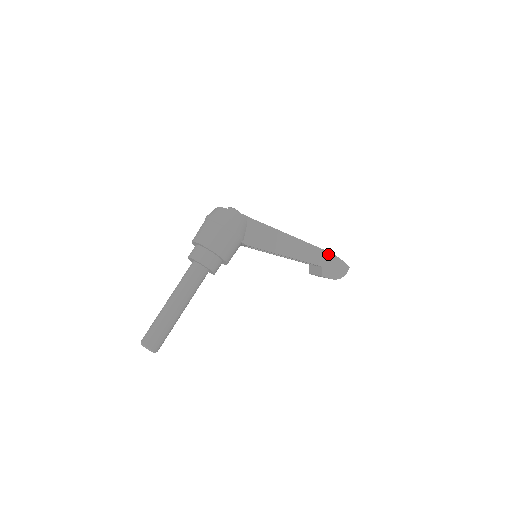
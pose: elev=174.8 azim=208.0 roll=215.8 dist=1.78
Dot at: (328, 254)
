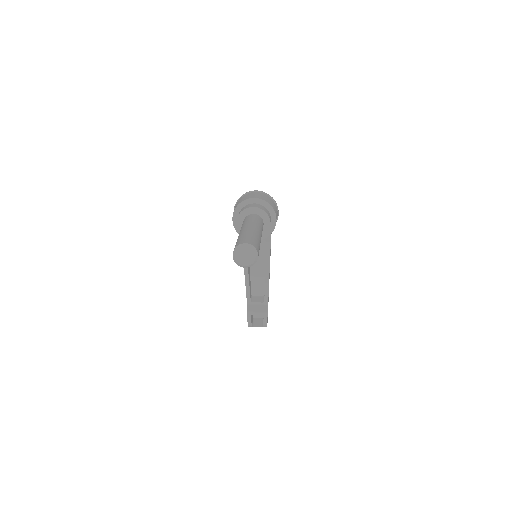
Dot at: occluded
